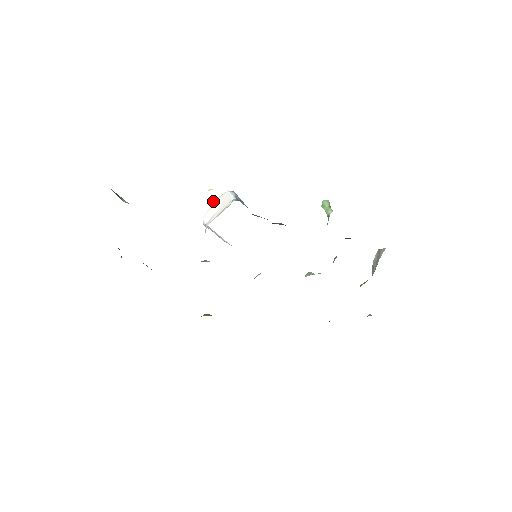
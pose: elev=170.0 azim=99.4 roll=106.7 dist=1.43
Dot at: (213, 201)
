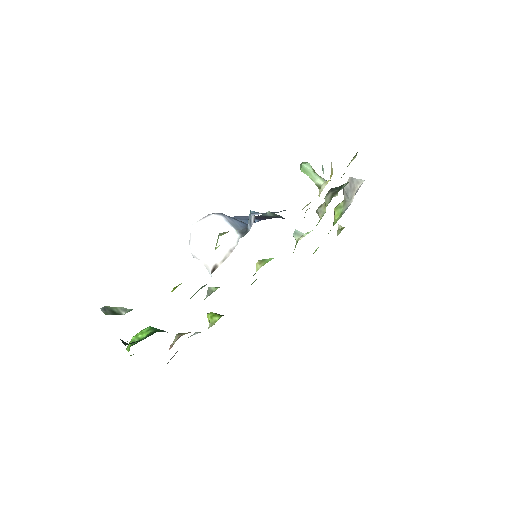
Dot at: (192, 227)
